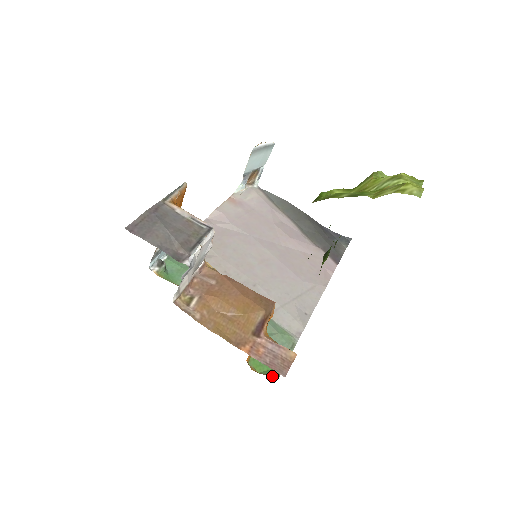
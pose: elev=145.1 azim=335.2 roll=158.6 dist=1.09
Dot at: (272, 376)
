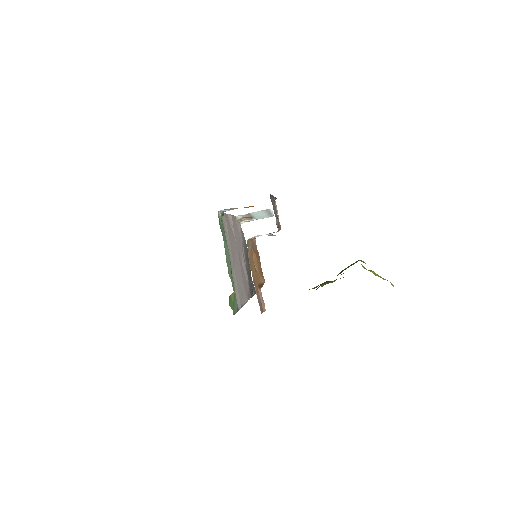
Dot at: occluded
